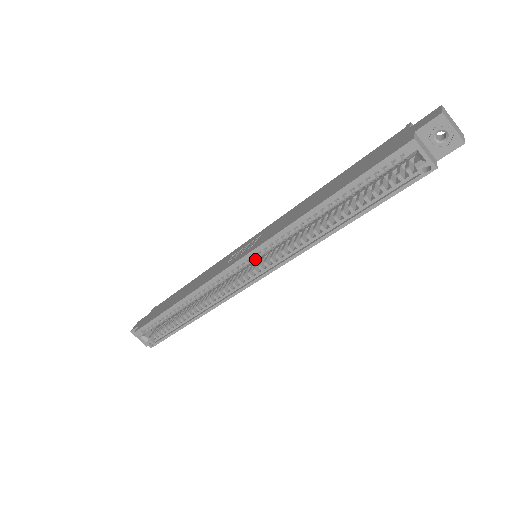
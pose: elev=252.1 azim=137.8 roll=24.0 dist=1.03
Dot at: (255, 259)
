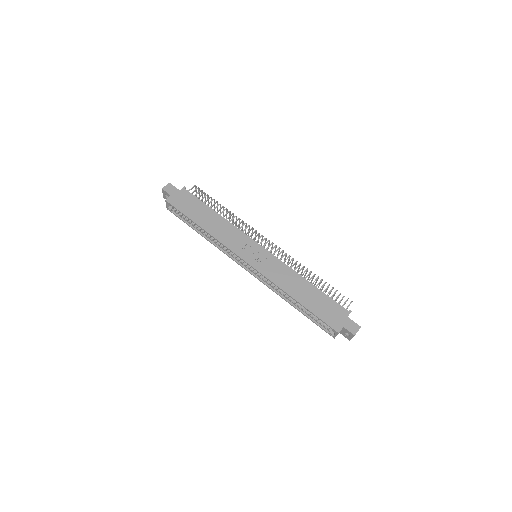
Dot at: occluded
